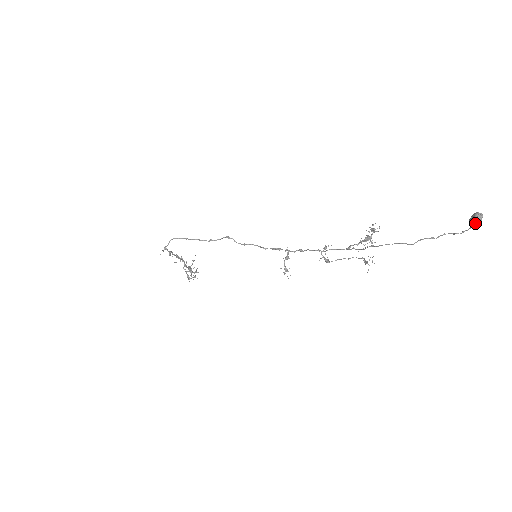
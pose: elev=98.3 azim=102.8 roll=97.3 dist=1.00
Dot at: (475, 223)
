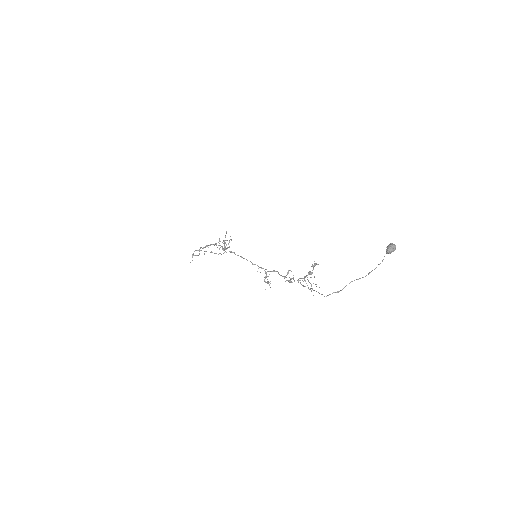
Dot at: occluded
